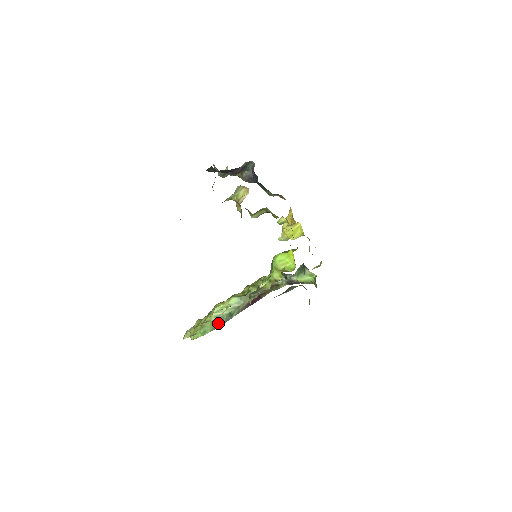
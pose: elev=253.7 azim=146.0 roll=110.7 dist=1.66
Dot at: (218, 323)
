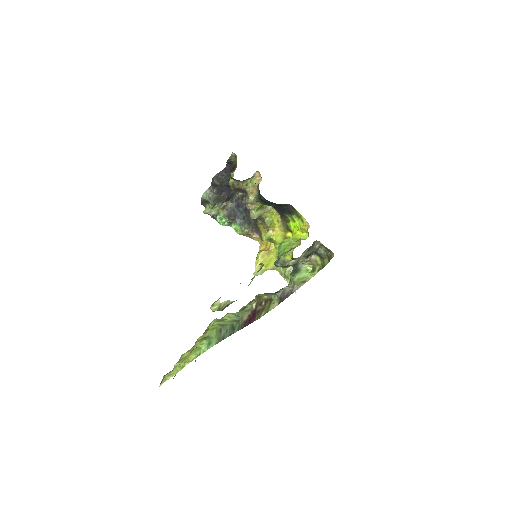
Dot at: (222, 334)
